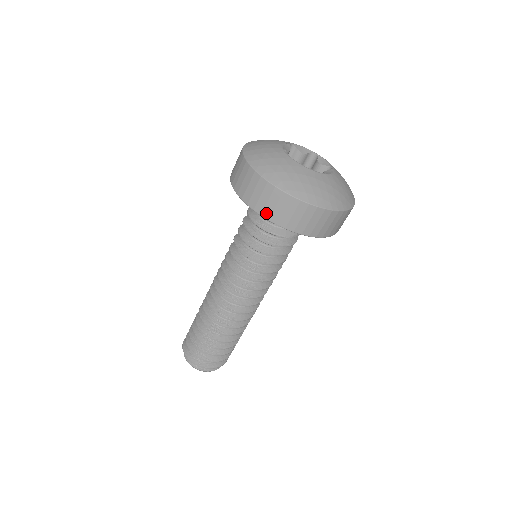
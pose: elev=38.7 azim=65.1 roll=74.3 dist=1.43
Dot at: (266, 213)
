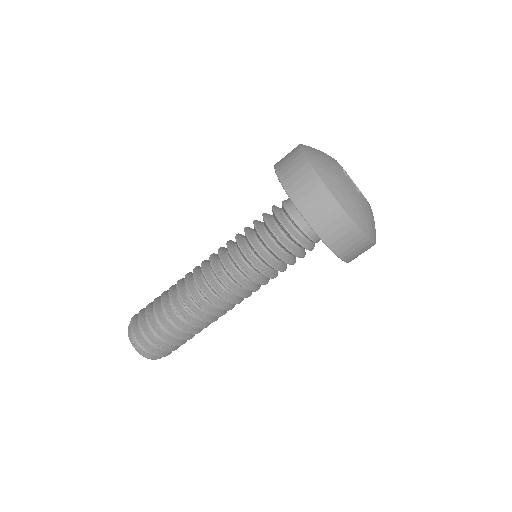
Dot at: (291, 189)
